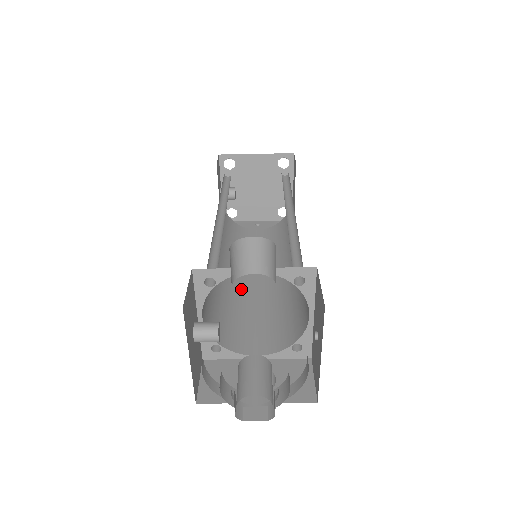
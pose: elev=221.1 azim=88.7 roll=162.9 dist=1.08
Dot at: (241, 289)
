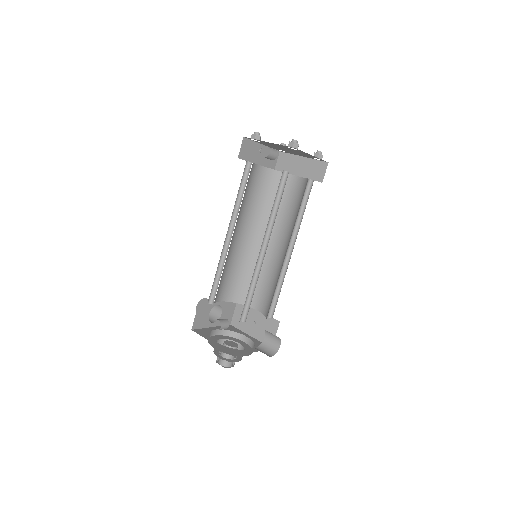
Dot at: (231, 248)
